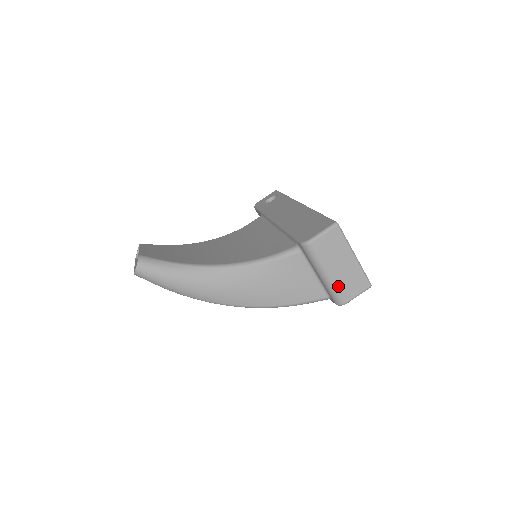
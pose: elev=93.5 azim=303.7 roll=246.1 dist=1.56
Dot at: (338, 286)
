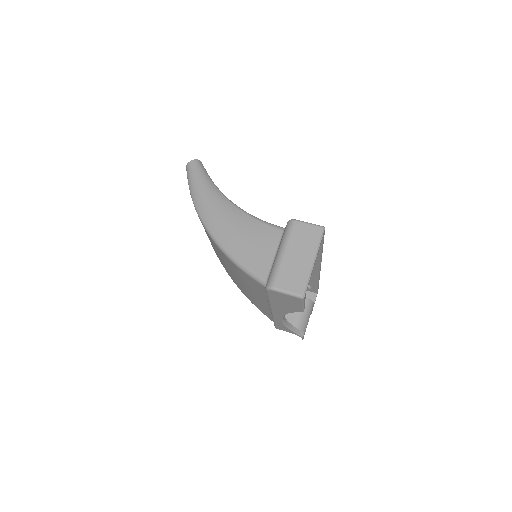
Dot at: (281, 268)
